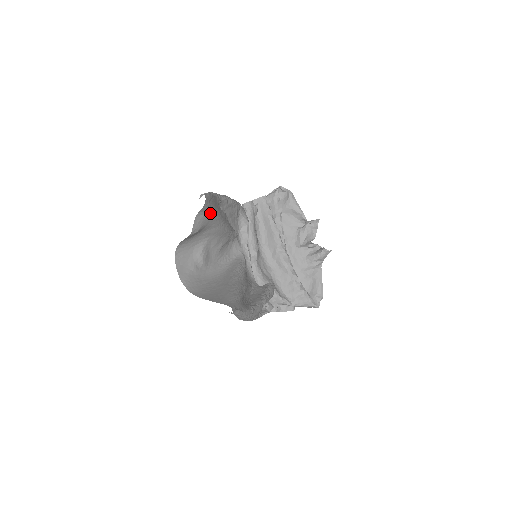
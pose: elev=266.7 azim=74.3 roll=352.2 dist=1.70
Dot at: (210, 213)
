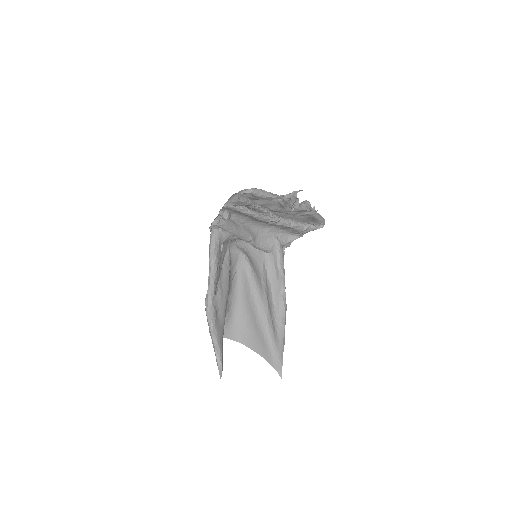
Dot at: (222, 340)
